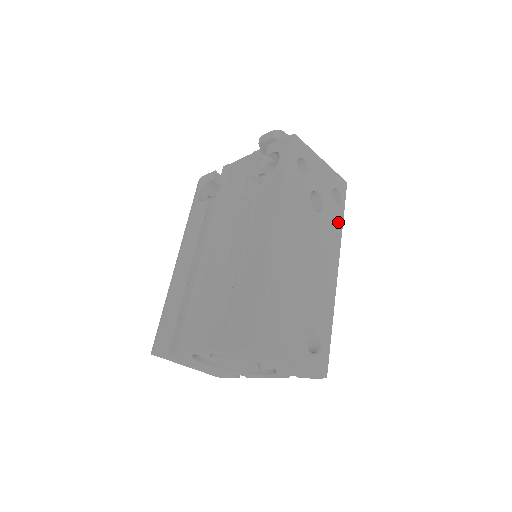
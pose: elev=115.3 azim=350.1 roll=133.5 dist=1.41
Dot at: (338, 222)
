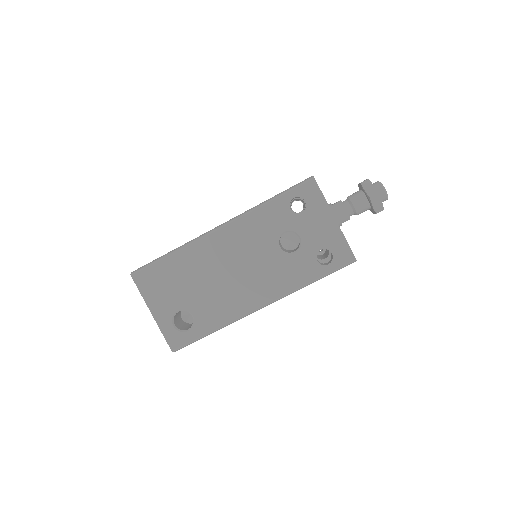
Dot at: (303, 277)
